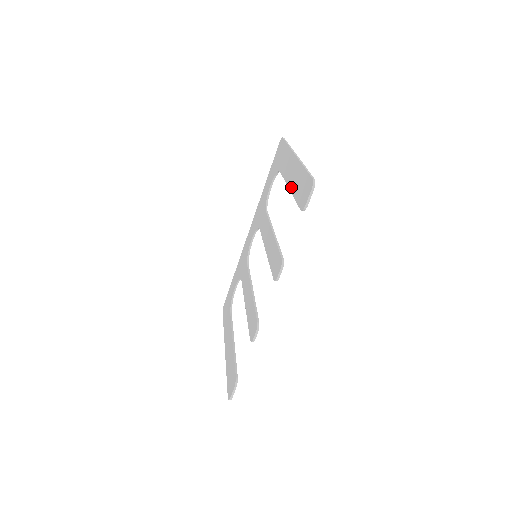
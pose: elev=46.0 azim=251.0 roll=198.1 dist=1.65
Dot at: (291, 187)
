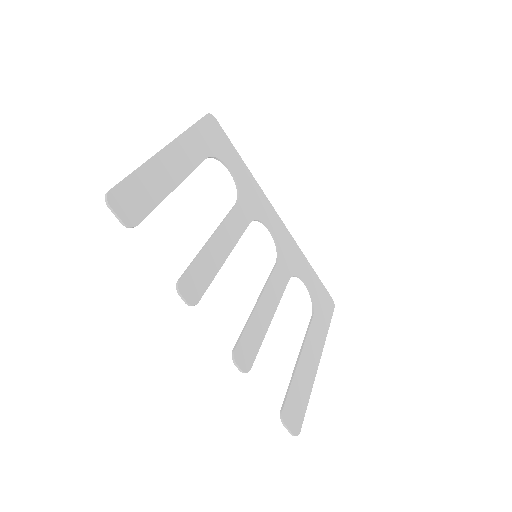
Dot at: (167, 189)
